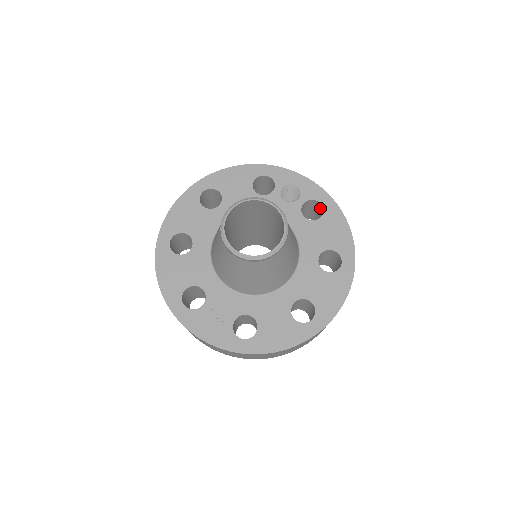
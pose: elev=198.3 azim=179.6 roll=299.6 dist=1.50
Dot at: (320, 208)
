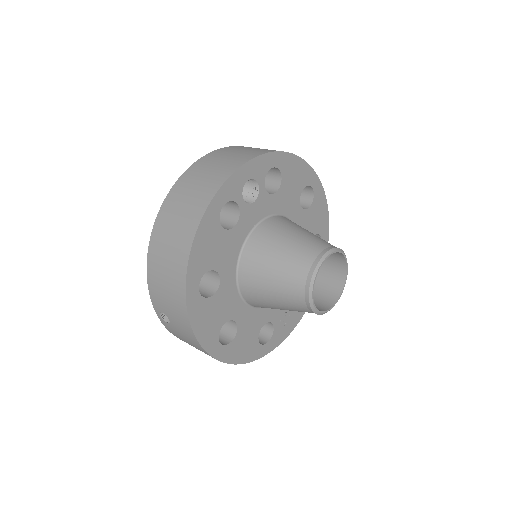
Dot at: occluded
